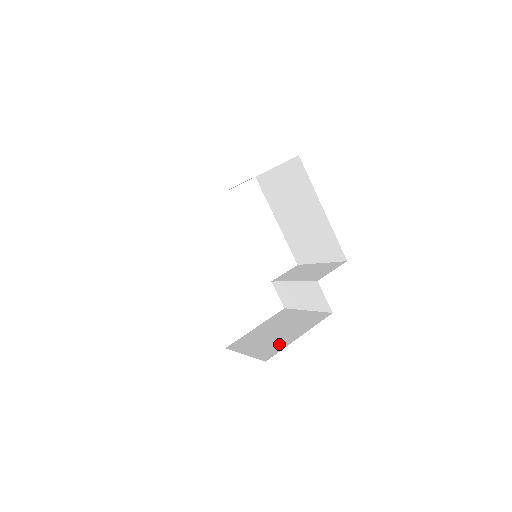
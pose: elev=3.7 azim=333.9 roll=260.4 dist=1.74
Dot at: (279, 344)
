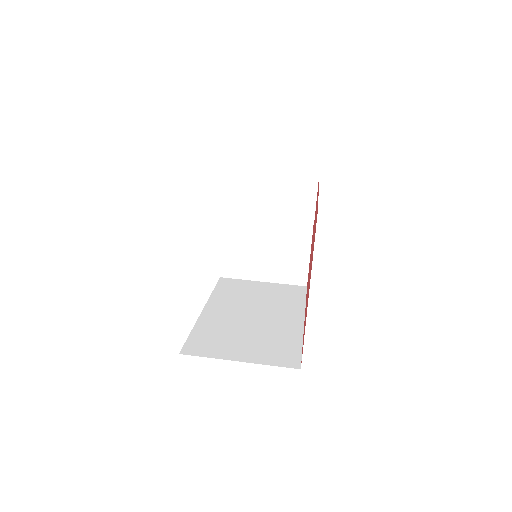
Dot at: (296, 264)
